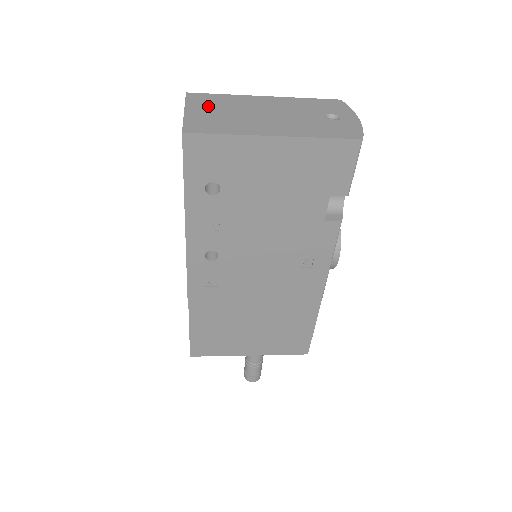
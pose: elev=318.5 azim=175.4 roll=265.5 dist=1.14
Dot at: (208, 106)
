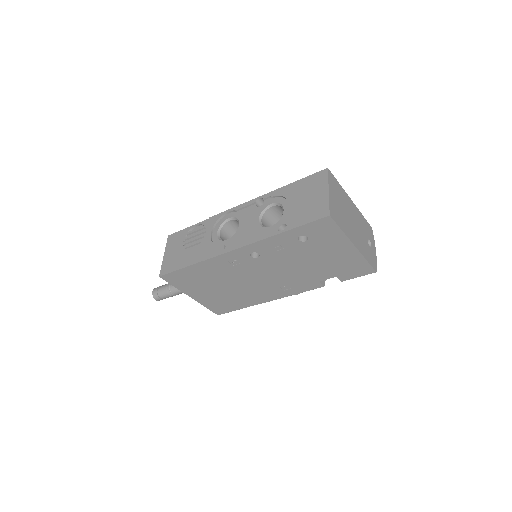
Dot at: (336, 193)
